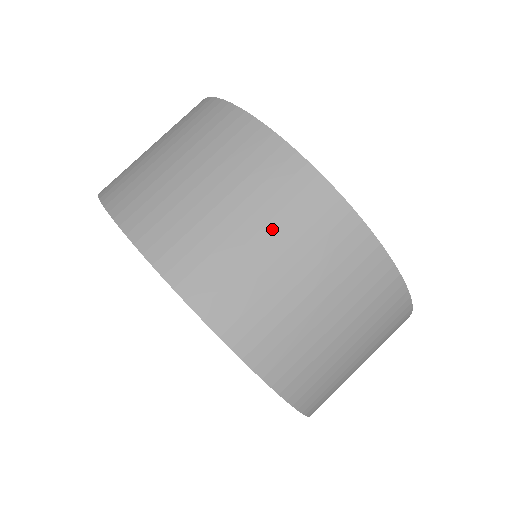
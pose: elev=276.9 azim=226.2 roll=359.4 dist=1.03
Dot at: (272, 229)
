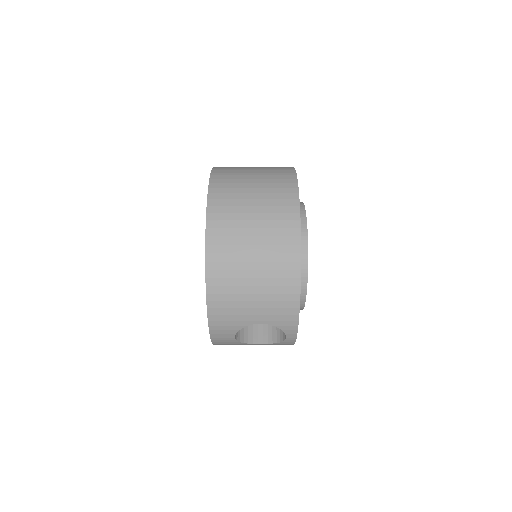
Dot at: (262, 202)
